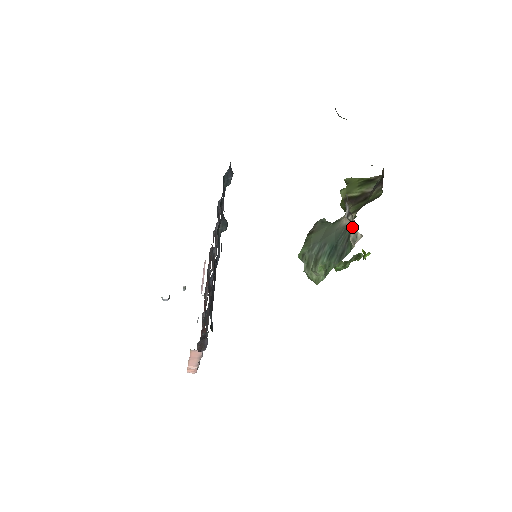
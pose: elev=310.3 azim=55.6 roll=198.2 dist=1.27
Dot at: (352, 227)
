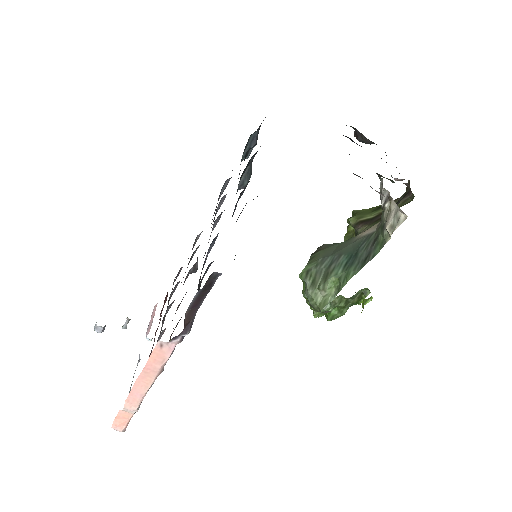
Dot at: (390, 214)
